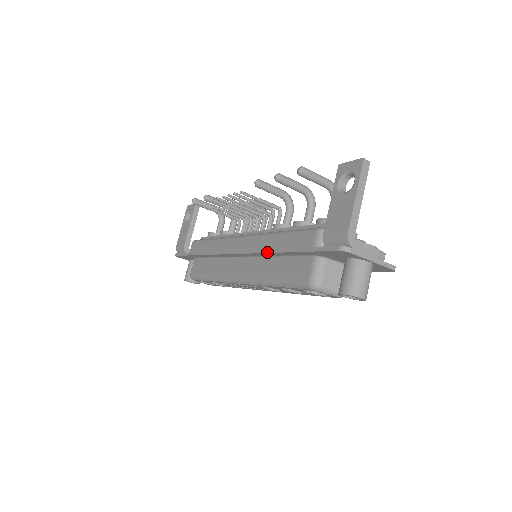
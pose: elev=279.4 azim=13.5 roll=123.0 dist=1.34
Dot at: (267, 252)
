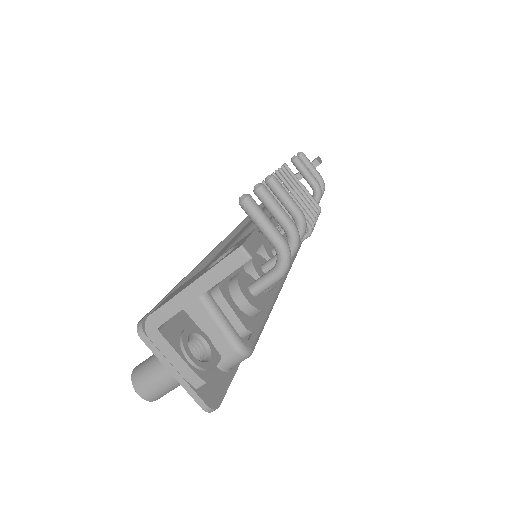
Dot at: occluded
